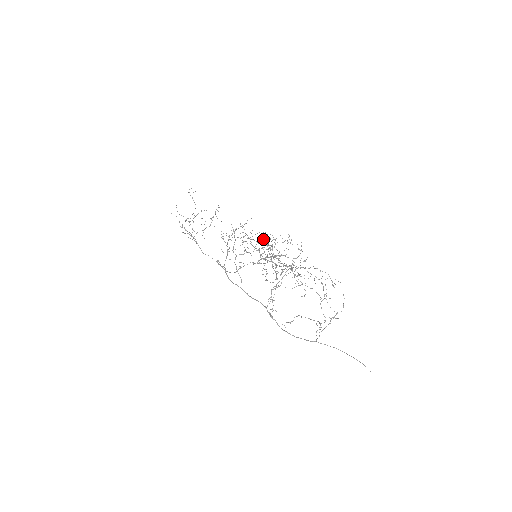
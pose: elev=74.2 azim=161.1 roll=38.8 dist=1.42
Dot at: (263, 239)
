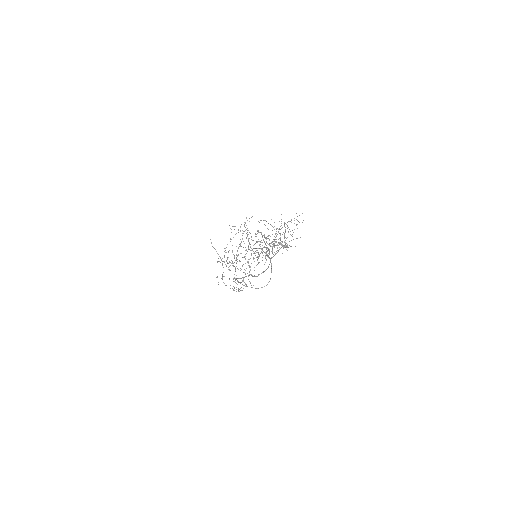
Dot at: occluded
